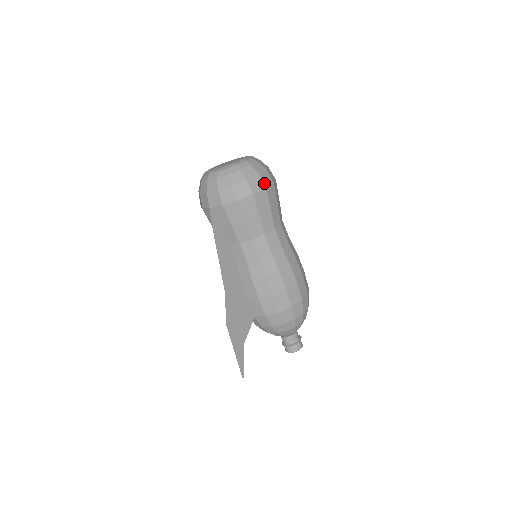
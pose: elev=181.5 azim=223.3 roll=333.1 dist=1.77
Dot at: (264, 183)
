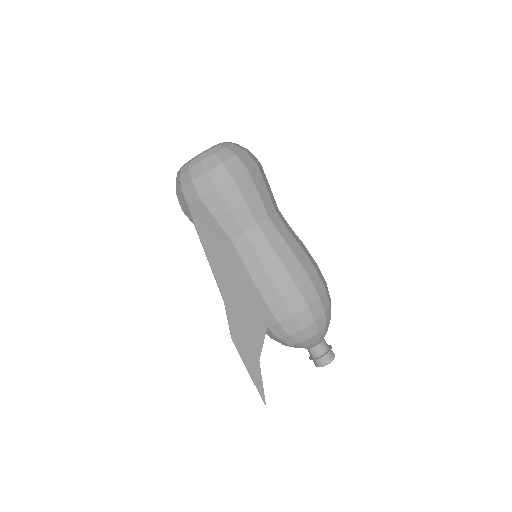
Dot at: (244, 164)
